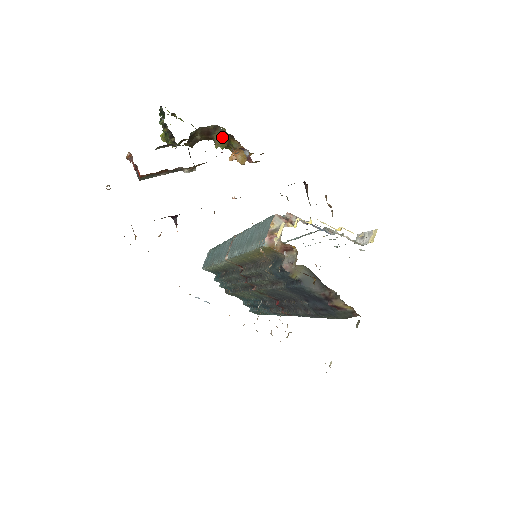
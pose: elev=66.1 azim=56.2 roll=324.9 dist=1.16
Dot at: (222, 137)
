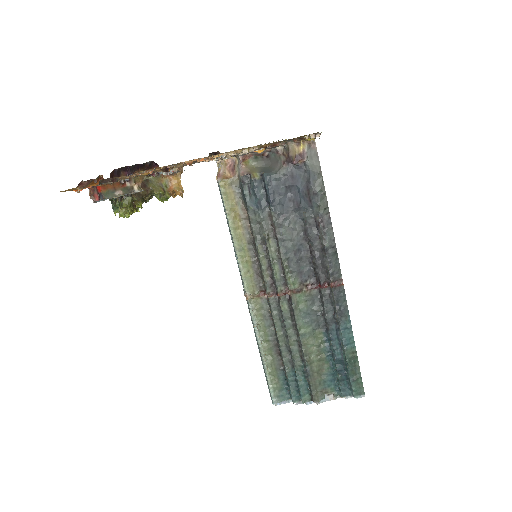
Dot at: (156, 187)
